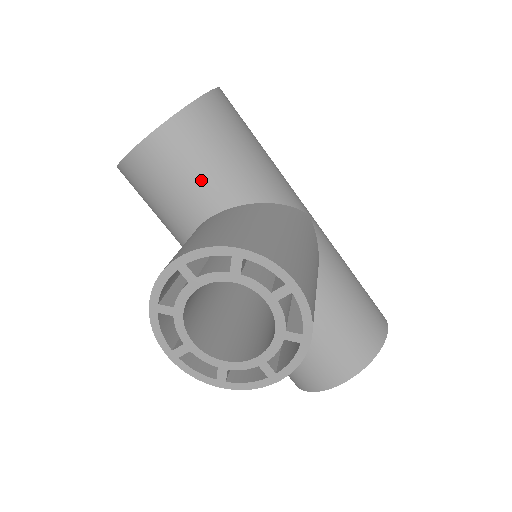
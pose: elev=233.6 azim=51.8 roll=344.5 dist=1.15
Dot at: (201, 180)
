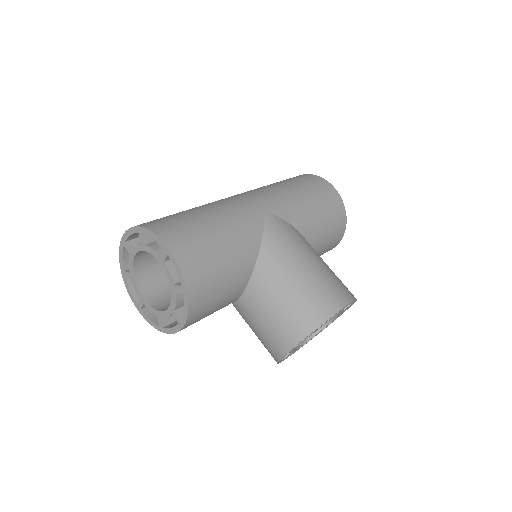
Dot at: (226, 297)
